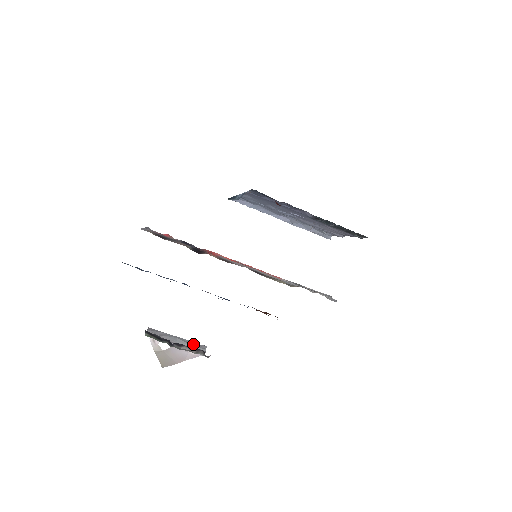
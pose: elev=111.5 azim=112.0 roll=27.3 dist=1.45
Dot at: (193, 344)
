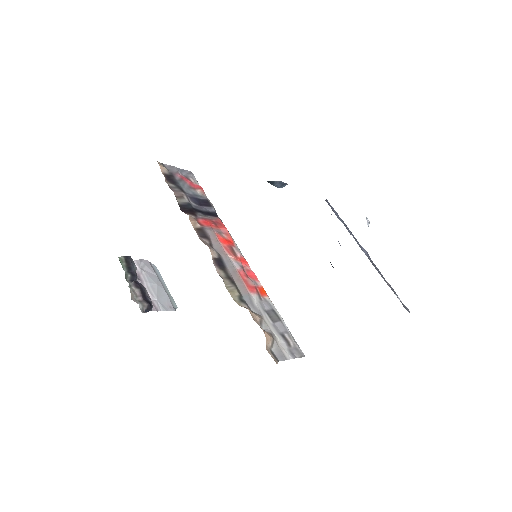
Dot at: (163, 299)
